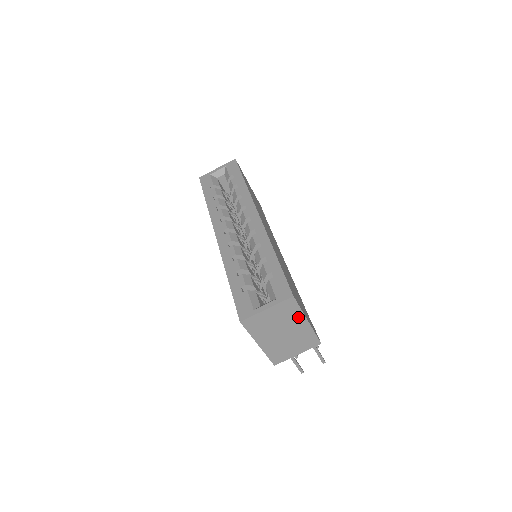
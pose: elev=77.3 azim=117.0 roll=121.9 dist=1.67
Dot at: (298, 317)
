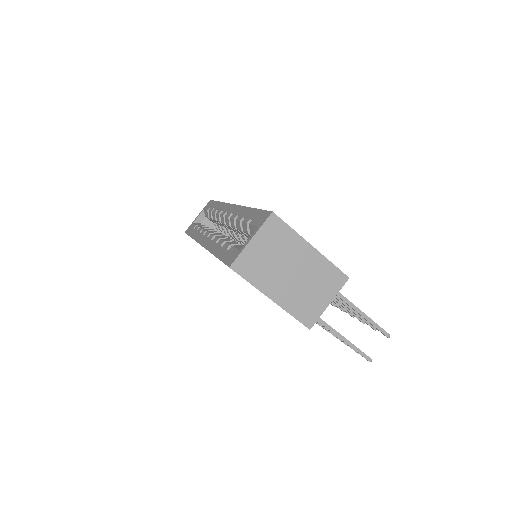
Dot at: (296, 242)
